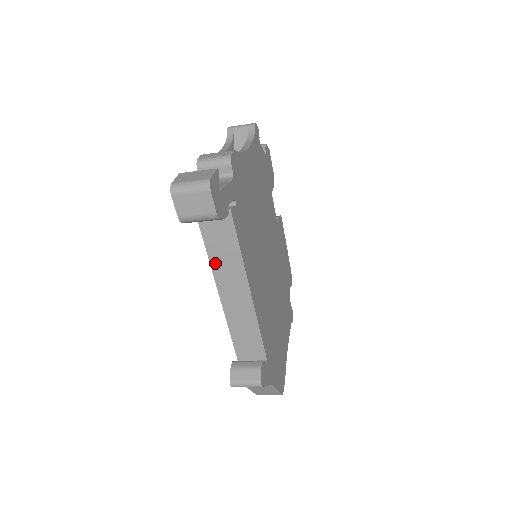
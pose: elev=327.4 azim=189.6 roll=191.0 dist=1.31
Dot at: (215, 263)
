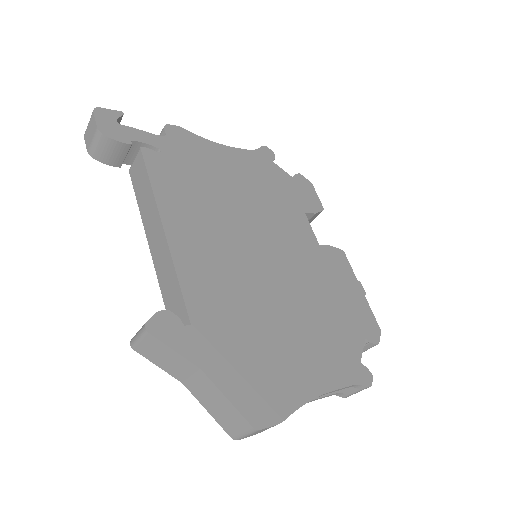
Dot at: (142, 210)
